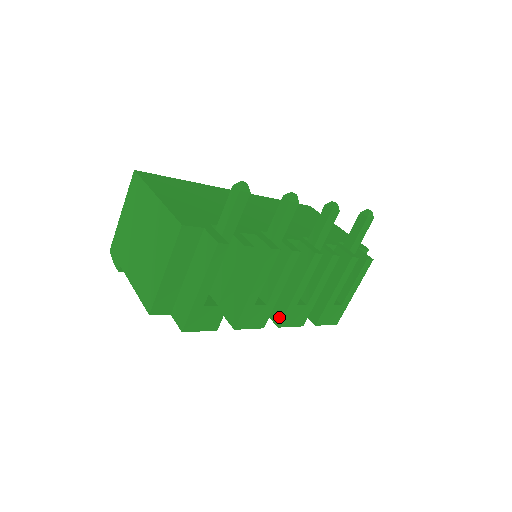
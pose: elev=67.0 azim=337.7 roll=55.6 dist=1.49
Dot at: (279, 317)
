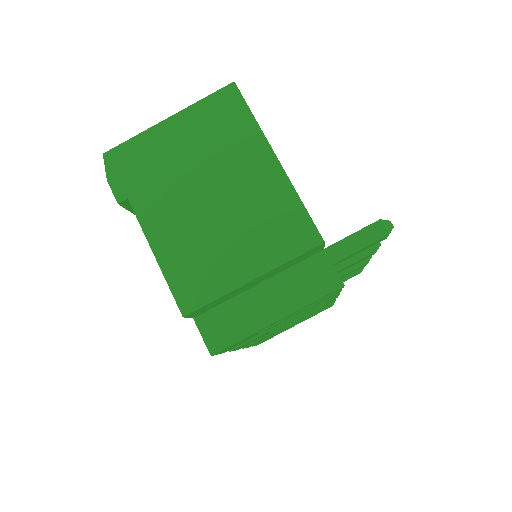
Dot at: occluded
